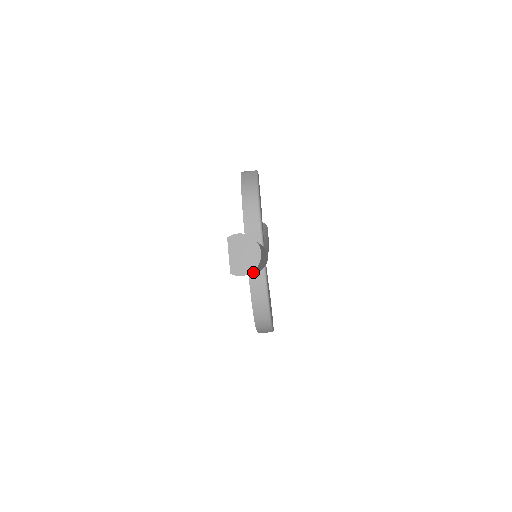
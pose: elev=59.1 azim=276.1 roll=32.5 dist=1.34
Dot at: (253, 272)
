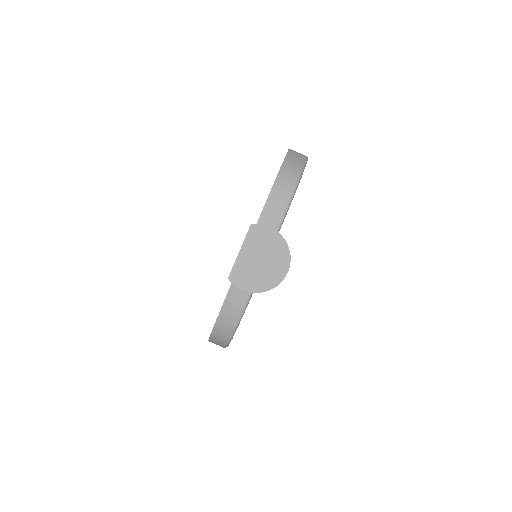
Dot at: occluded
